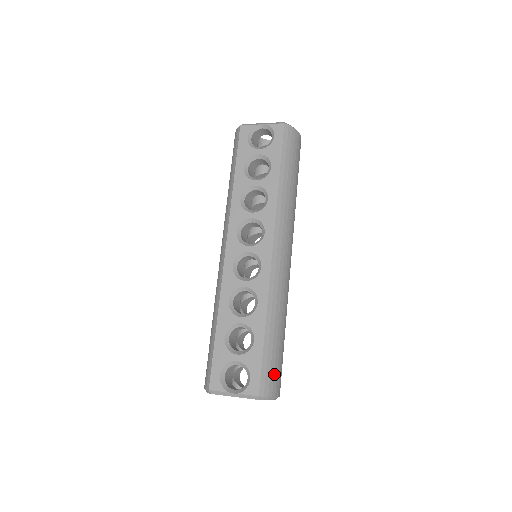
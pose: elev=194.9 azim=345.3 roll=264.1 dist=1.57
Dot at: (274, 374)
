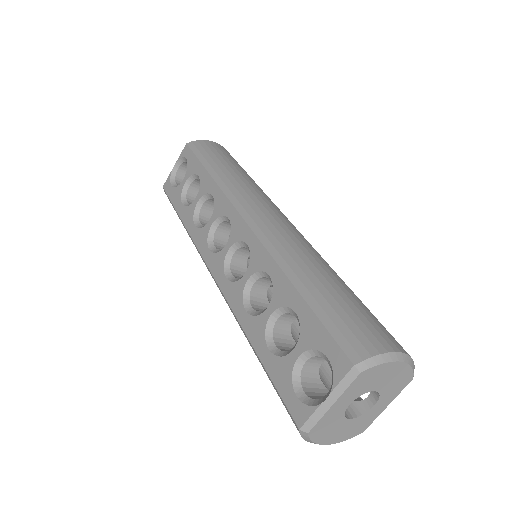
Dot at: (358, 326)
